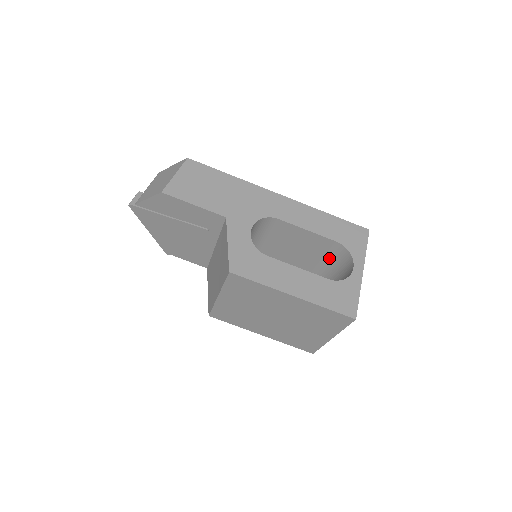
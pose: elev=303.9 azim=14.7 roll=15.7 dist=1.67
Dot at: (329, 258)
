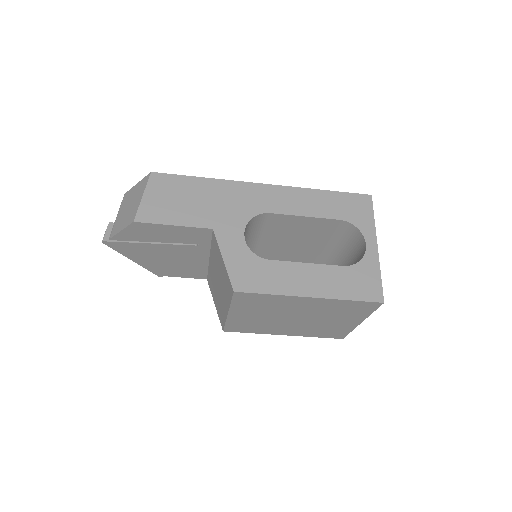
Dot at: (335, 237)
